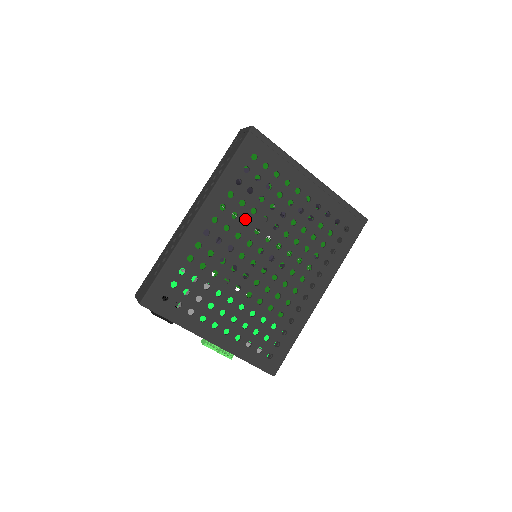
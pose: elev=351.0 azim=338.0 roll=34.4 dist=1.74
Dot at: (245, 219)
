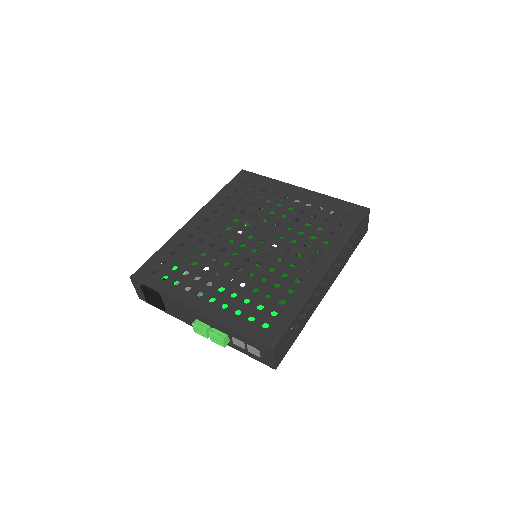
Dot at: (235, 217)
